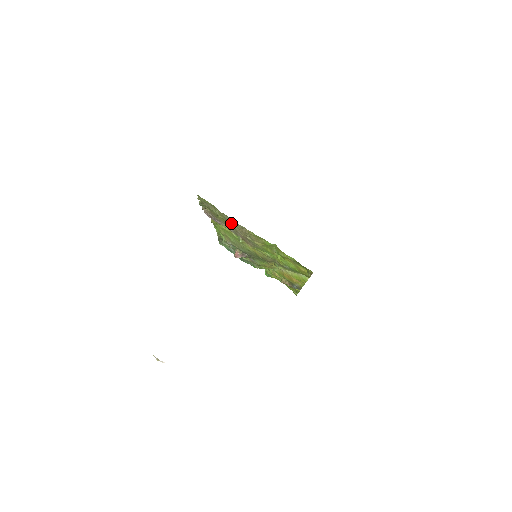
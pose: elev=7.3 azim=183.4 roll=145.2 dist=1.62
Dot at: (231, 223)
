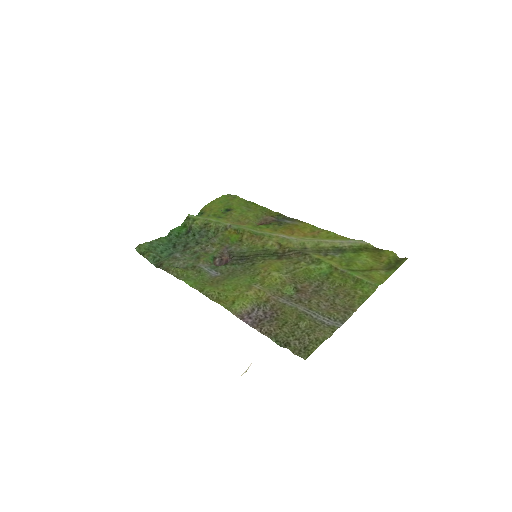
Dot at: (324, 319)
